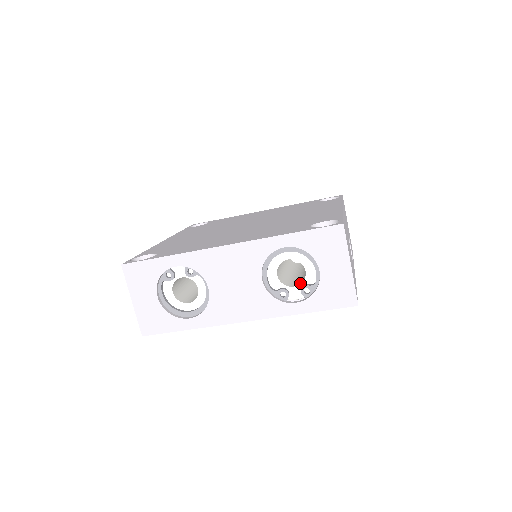
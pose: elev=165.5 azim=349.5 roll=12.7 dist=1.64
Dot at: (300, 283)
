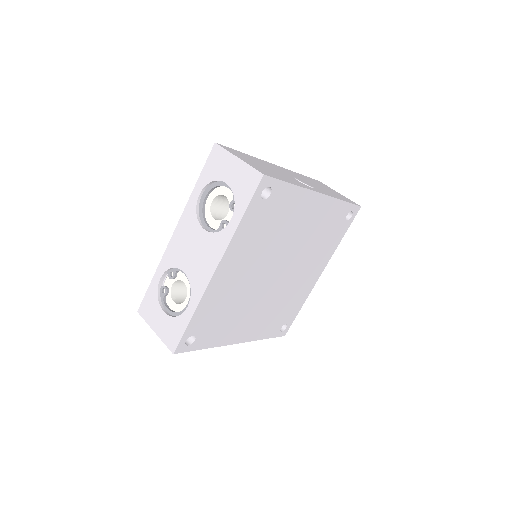
Dot at: occluded
